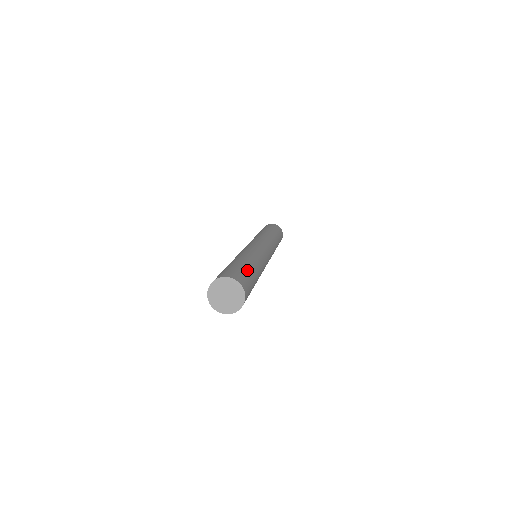
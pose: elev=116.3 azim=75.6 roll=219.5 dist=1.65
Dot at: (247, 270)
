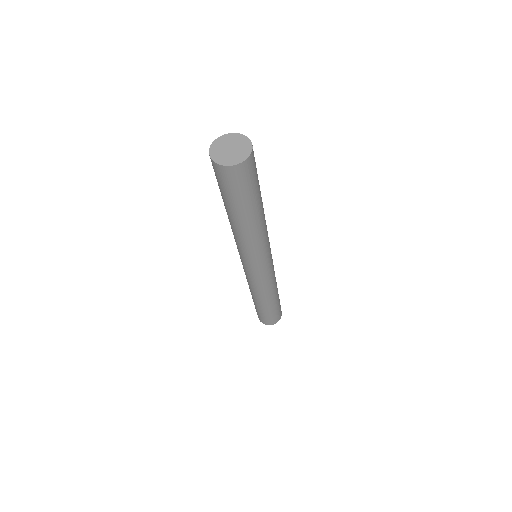
Dot at: occluded
